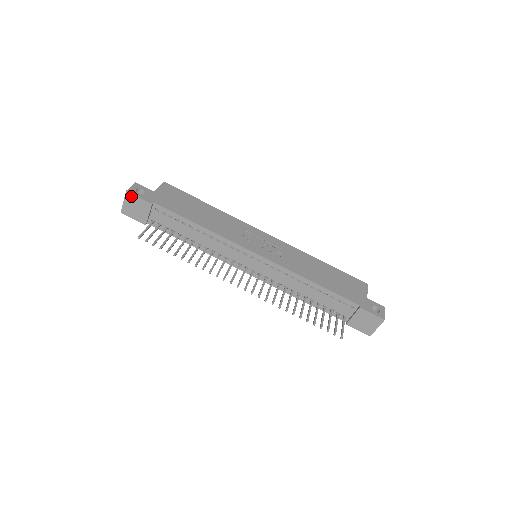
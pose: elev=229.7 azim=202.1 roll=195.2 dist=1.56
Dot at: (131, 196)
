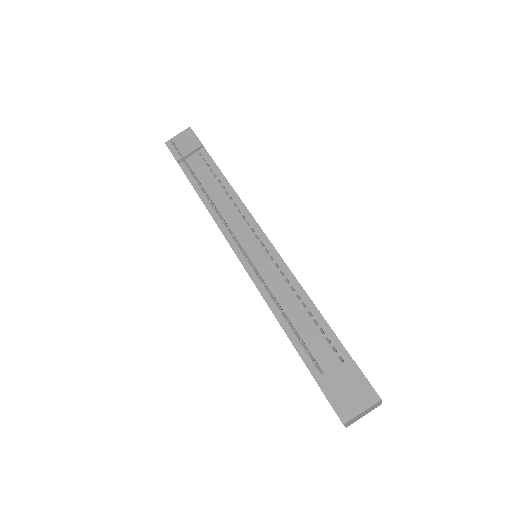
Dot at: (190, 132)
